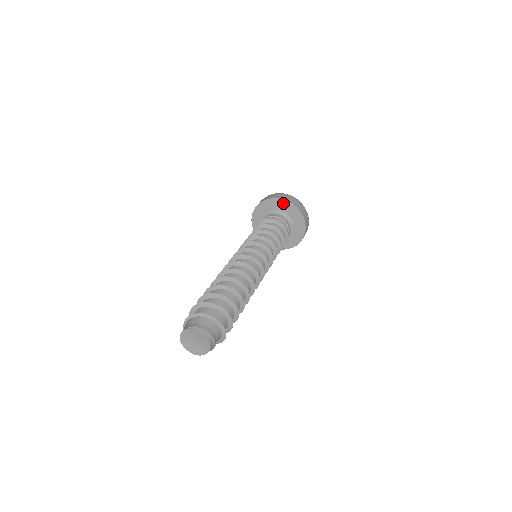
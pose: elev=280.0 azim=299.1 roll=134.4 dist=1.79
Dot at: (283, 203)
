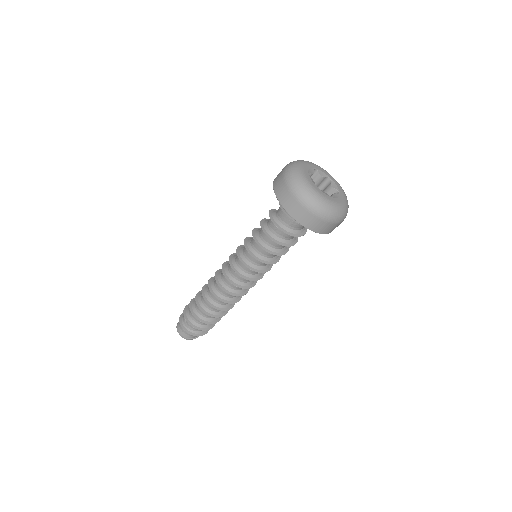
Dot at: (301, 222)
